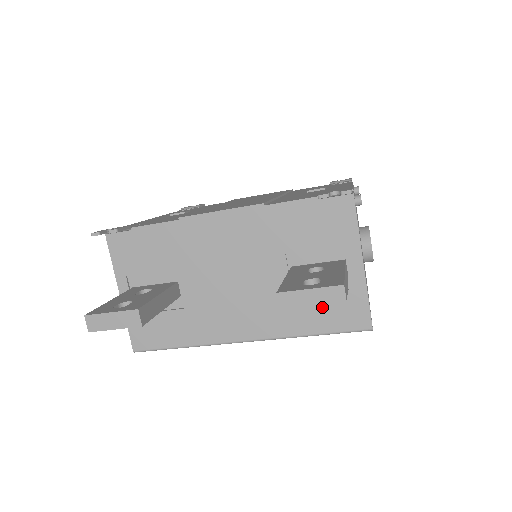
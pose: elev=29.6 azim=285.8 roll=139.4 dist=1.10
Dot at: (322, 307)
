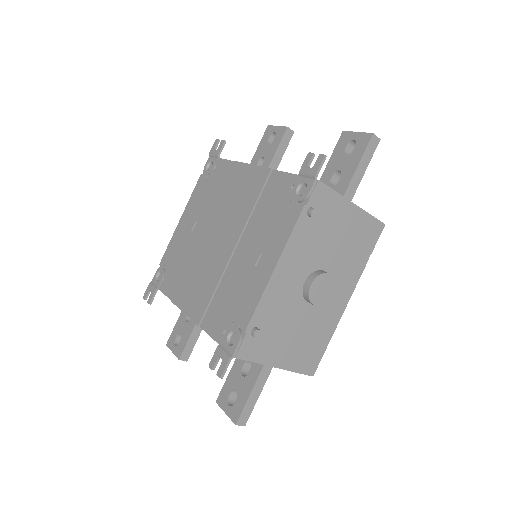
Dot at: occluded
